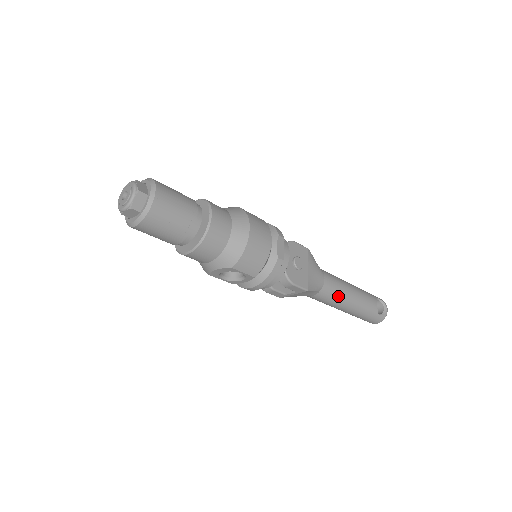
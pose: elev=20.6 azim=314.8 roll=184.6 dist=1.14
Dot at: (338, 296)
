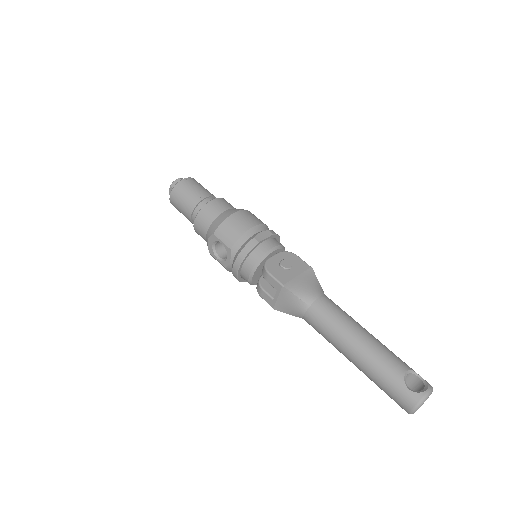
Dot at: (335, 324)
